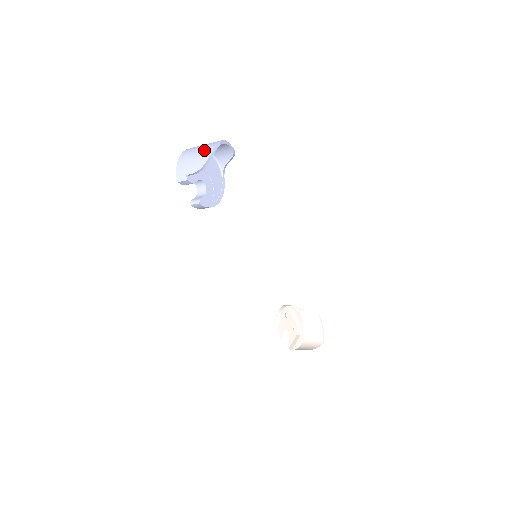
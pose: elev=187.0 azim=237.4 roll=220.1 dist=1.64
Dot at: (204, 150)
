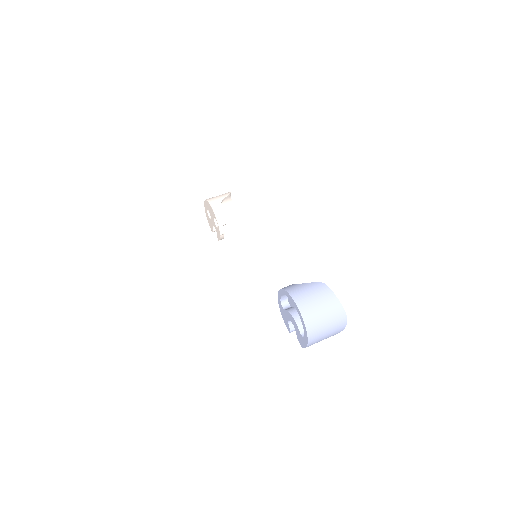
Dot at: (337, 329)
